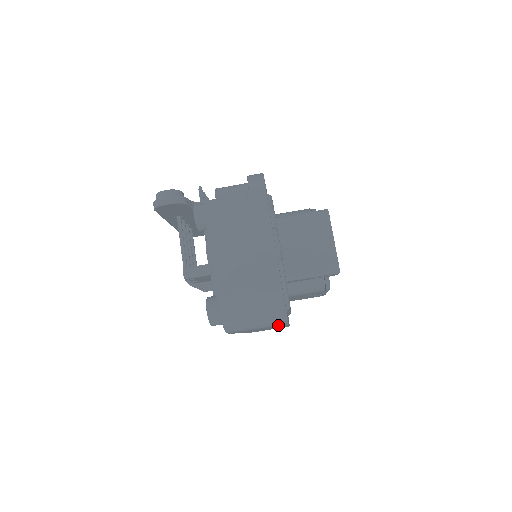
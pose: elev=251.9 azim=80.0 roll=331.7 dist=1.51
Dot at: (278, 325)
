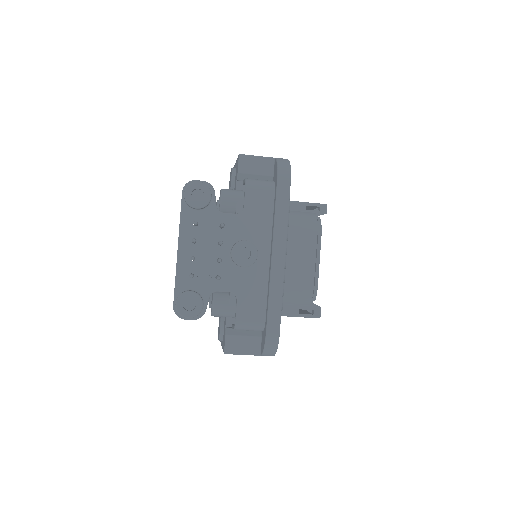
Dot at: occluded
